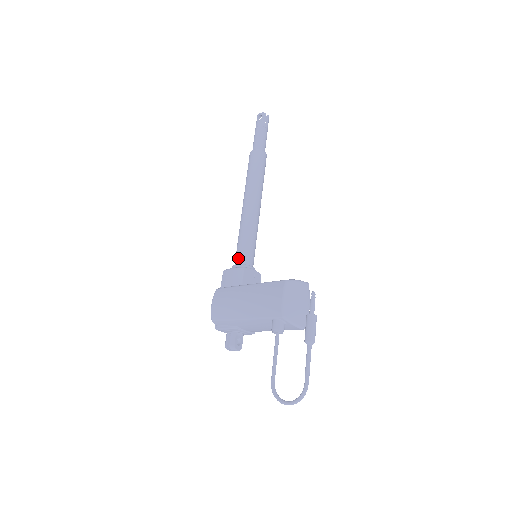
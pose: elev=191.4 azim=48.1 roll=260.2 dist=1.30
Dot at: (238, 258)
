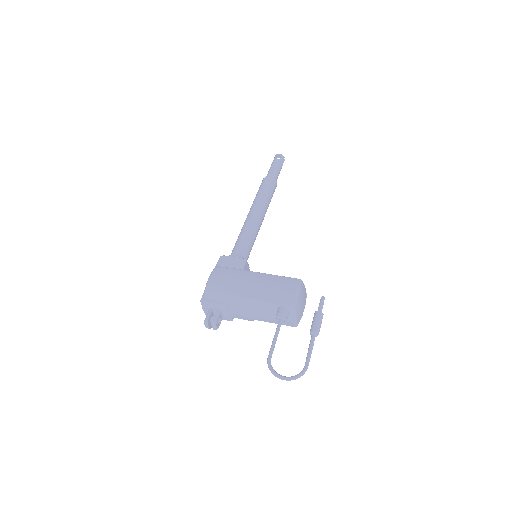
Dot at: (238, 251)
